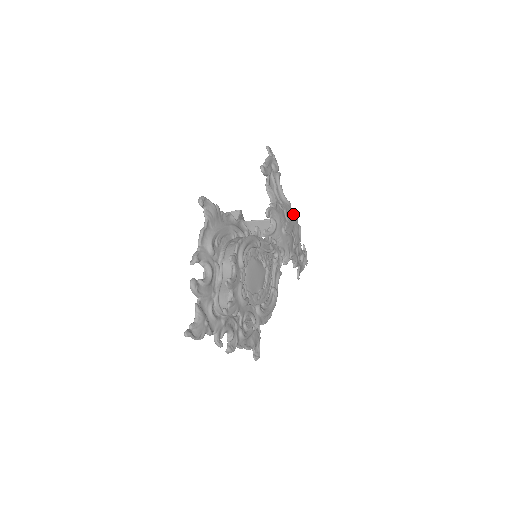
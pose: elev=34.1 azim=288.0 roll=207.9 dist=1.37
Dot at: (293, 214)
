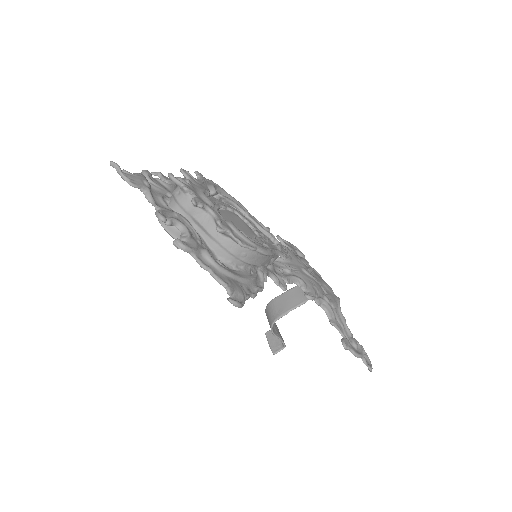
Dot at: occluded
